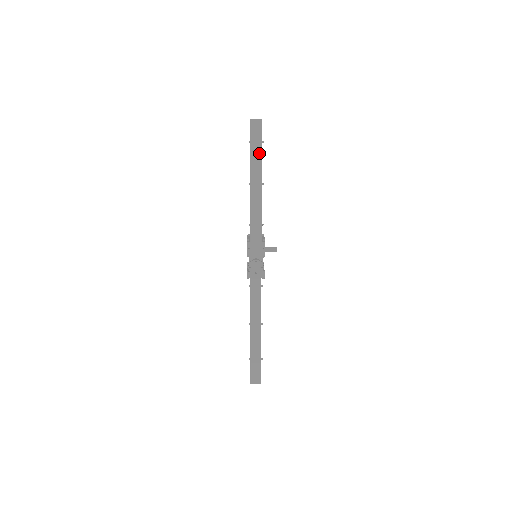
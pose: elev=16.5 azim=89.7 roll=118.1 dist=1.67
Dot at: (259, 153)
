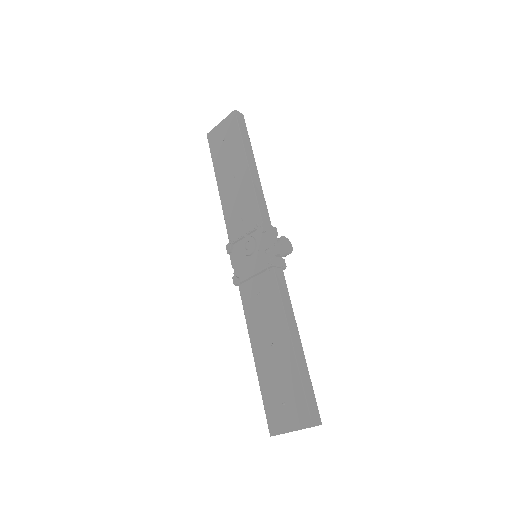
Dot at: (248, 140)
